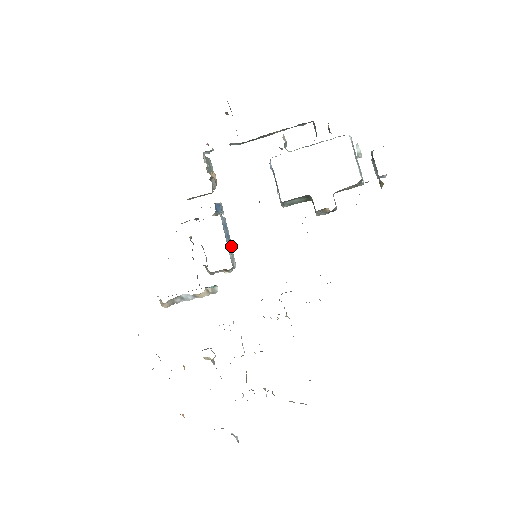
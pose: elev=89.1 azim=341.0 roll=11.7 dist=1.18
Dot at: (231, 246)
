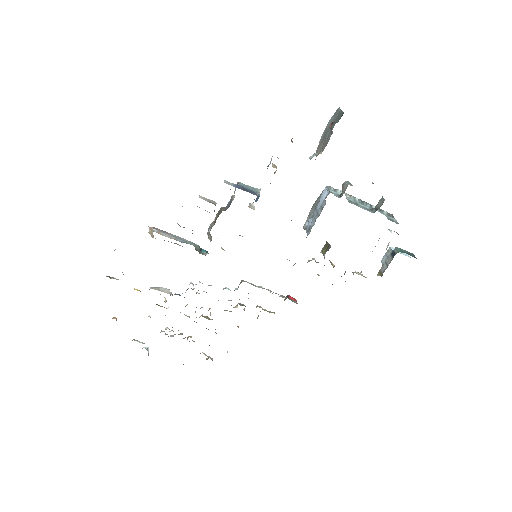
Dot at: occluded
